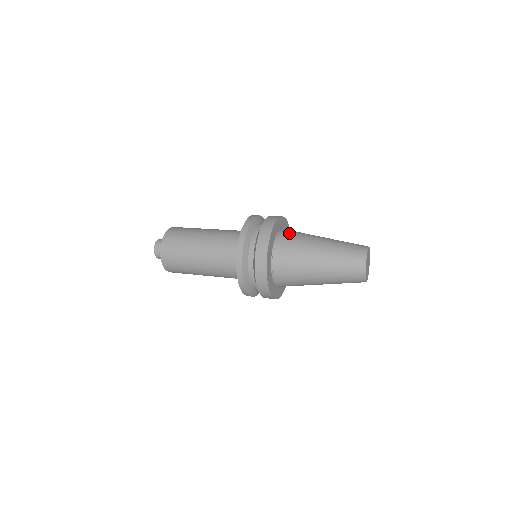
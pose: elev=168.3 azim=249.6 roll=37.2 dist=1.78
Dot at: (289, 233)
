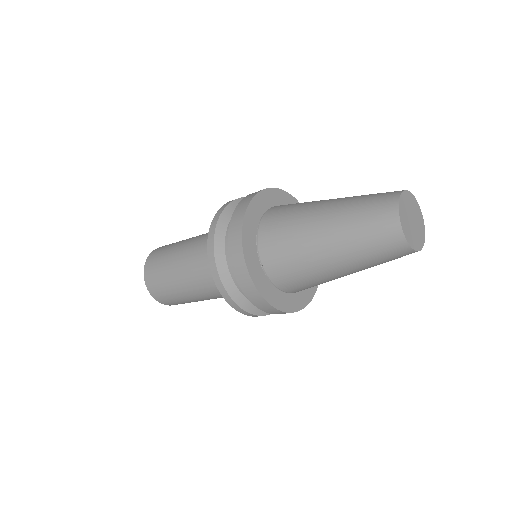
Dot at: occluded
